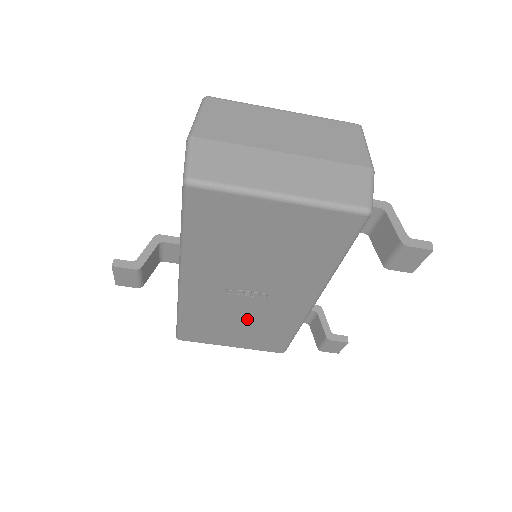
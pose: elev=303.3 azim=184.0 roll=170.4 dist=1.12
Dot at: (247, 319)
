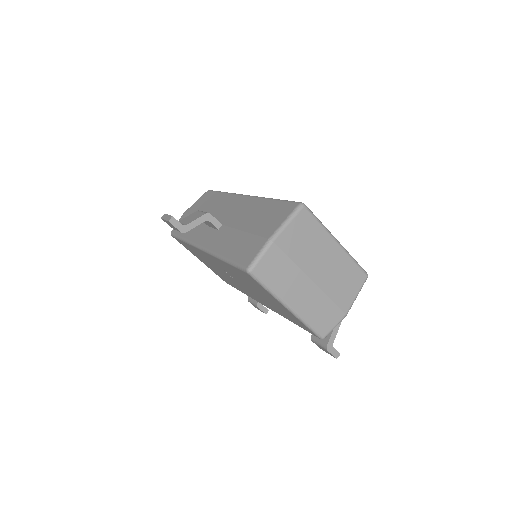
Dot at: (222, 273)
